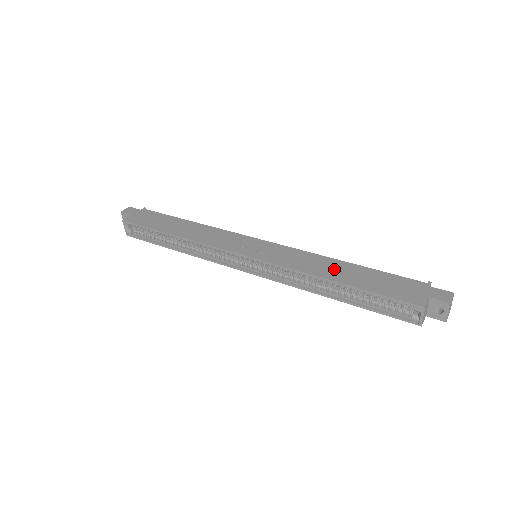
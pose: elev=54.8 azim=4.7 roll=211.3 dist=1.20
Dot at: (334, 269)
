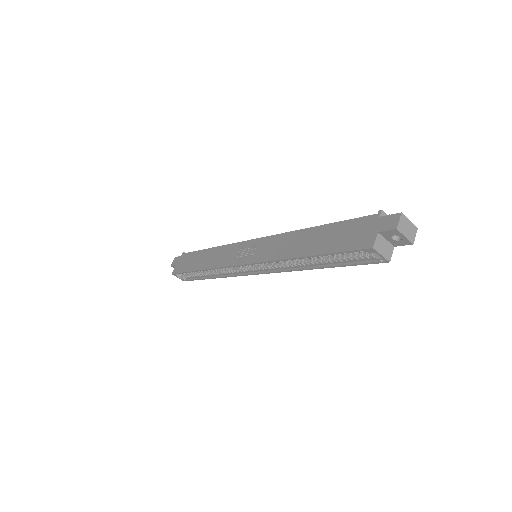
Dot at: (302, 242)
